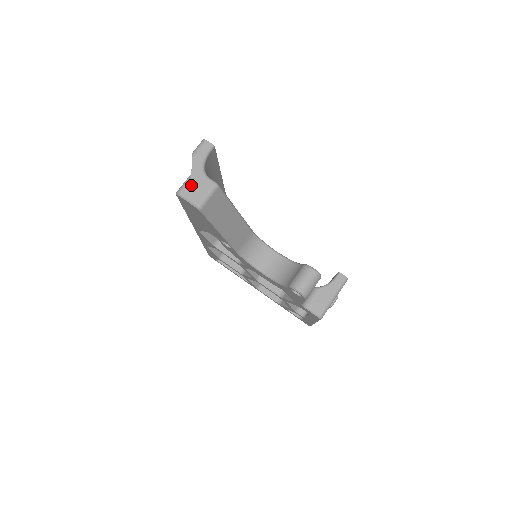
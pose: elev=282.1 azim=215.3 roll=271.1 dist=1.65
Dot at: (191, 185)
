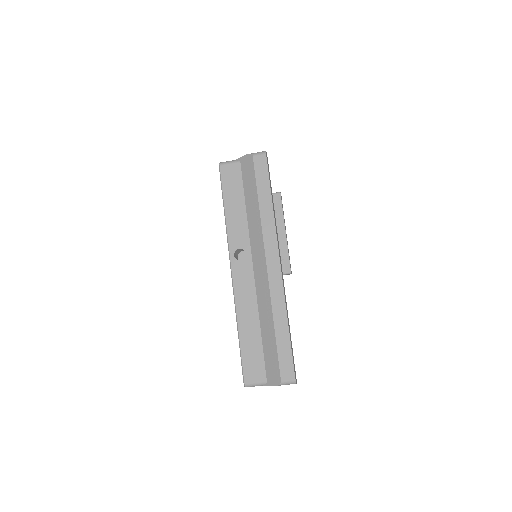
Dot at: occluded
